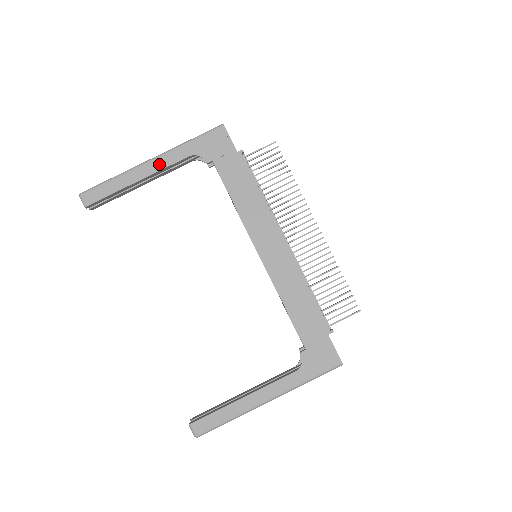
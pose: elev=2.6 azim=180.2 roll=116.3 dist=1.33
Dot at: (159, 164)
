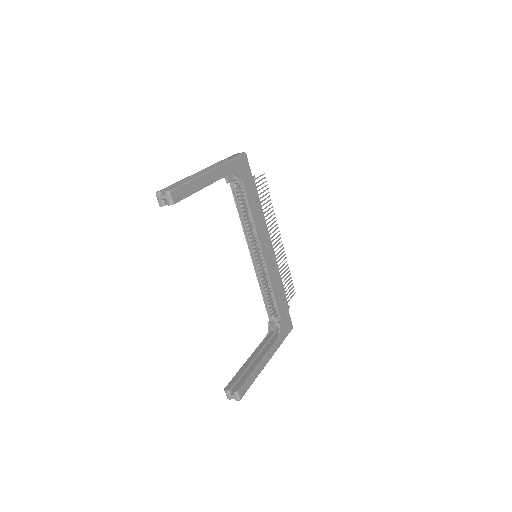
Dot at: (216, 175)
